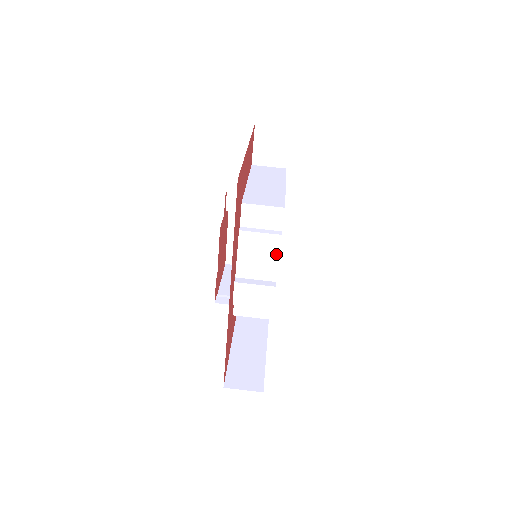
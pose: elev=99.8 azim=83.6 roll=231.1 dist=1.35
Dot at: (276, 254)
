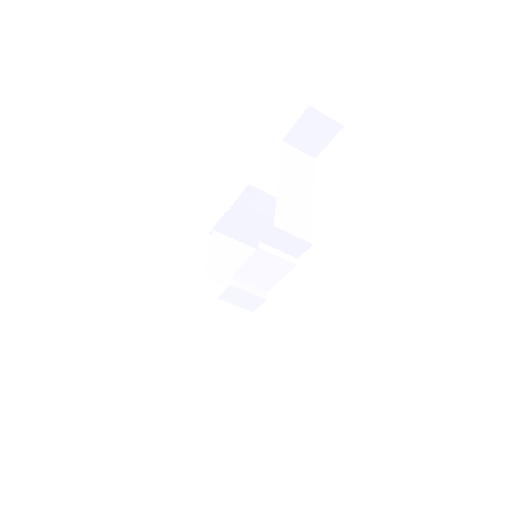
Dot at: (282, 275)
